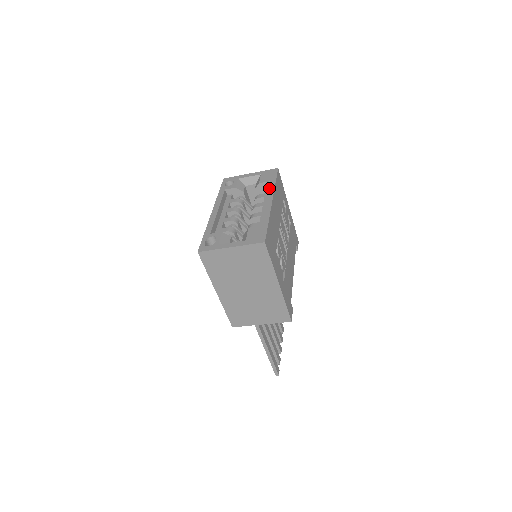
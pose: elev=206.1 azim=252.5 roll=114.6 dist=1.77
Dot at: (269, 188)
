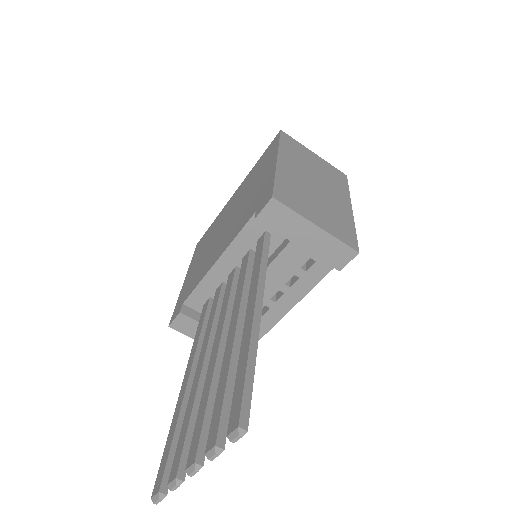
Dot at: occluded
